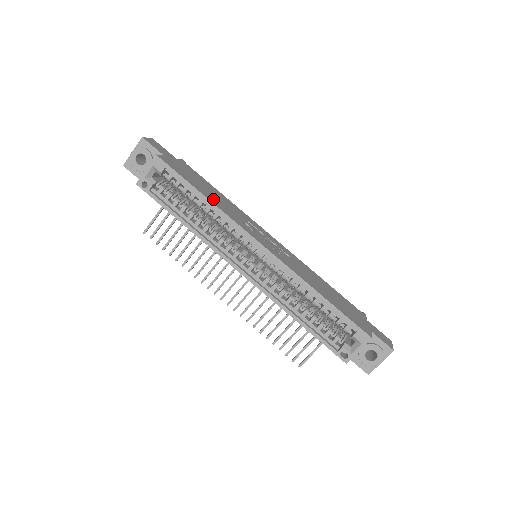
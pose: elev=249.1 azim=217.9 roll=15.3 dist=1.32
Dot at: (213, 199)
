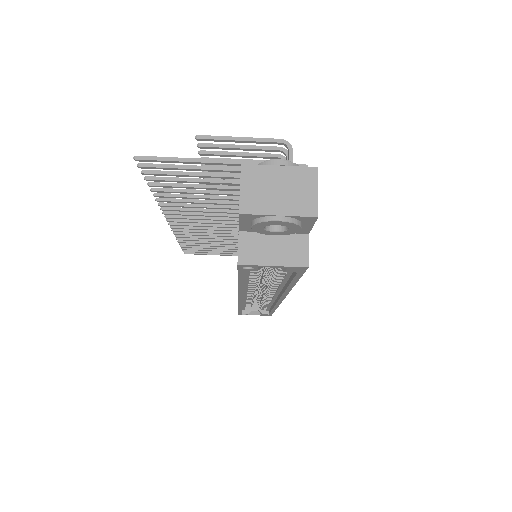
Dot at: occluded
